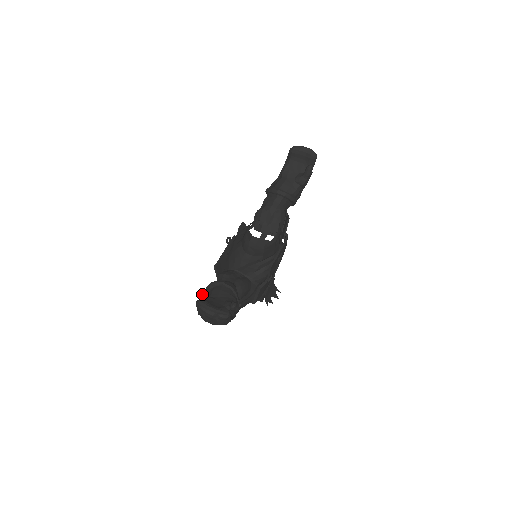
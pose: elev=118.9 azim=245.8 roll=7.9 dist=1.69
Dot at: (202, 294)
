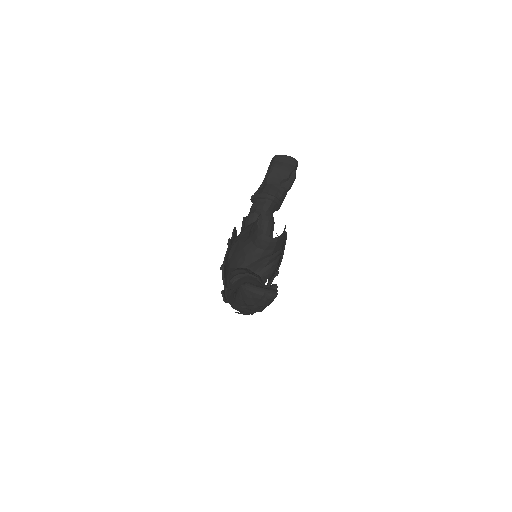
Dot at: (226, 288)
